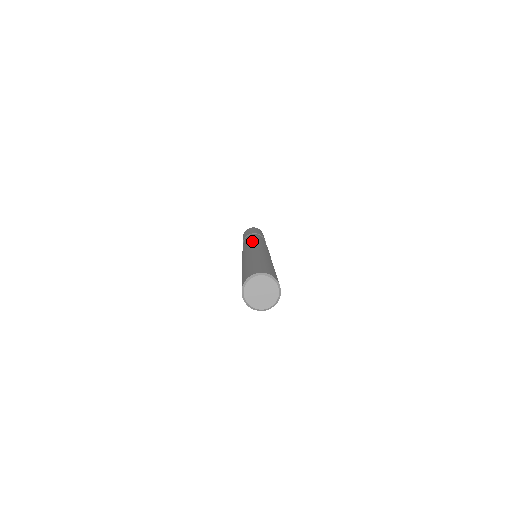
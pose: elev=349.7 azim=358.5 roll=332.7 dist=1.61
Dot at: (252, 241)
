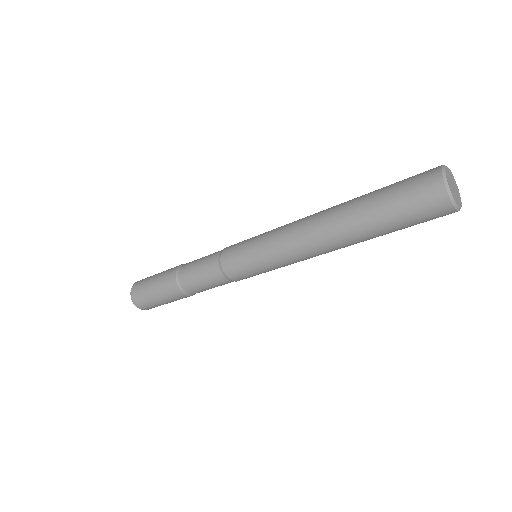
Dot at: occluded
